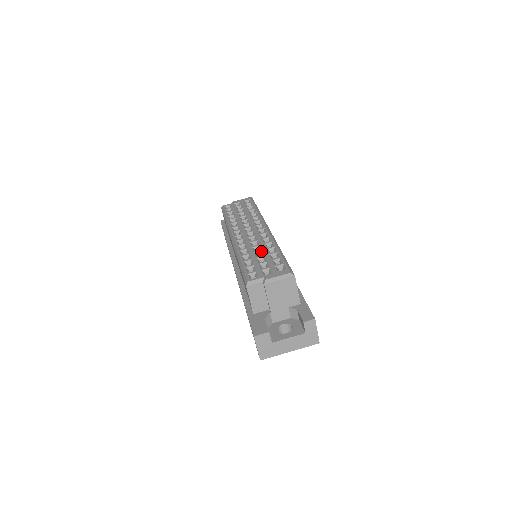
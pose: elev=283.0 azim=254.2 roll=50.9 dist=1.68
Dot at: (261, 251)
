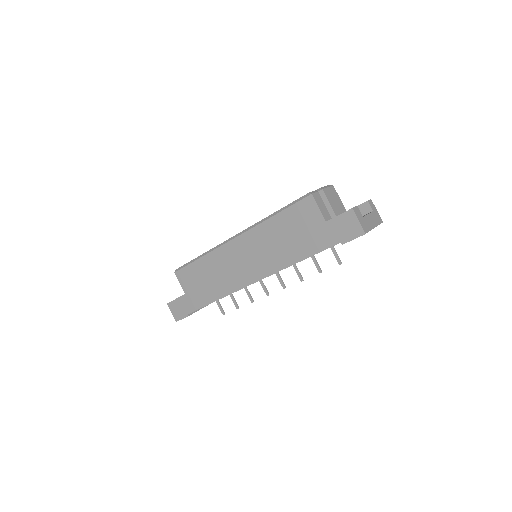
Dot at: occluded
